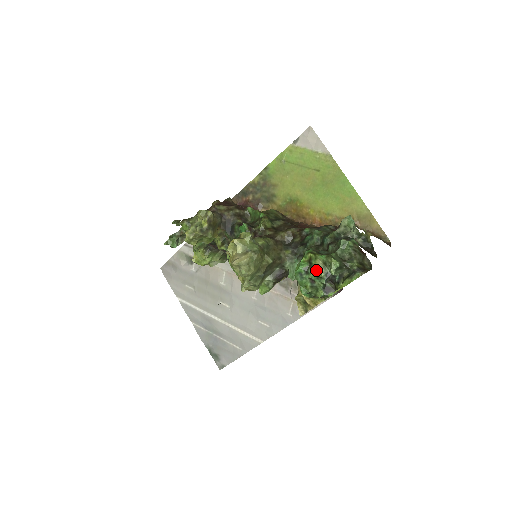
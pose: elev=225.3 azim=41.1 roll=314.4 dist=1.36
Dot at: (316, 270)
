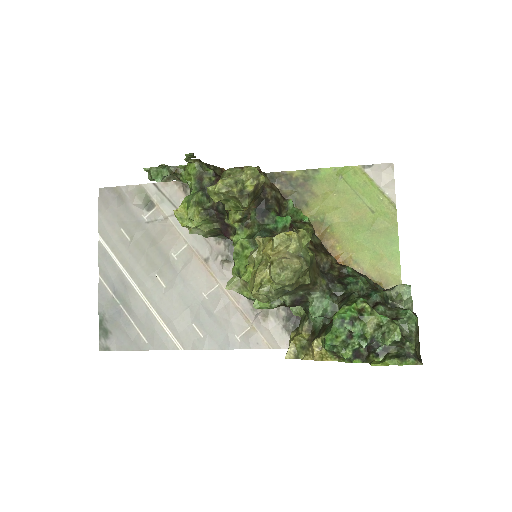
Dot at: (365, 327)
